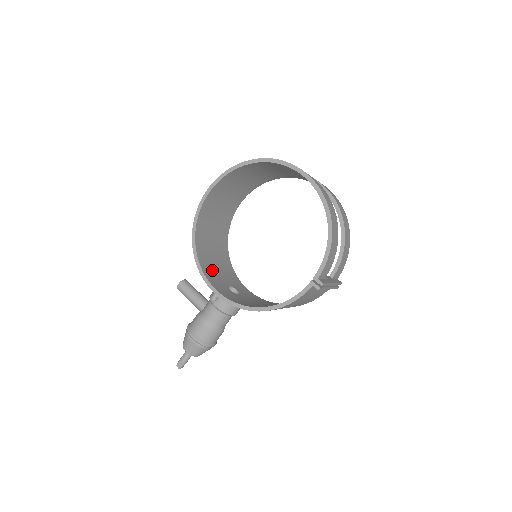
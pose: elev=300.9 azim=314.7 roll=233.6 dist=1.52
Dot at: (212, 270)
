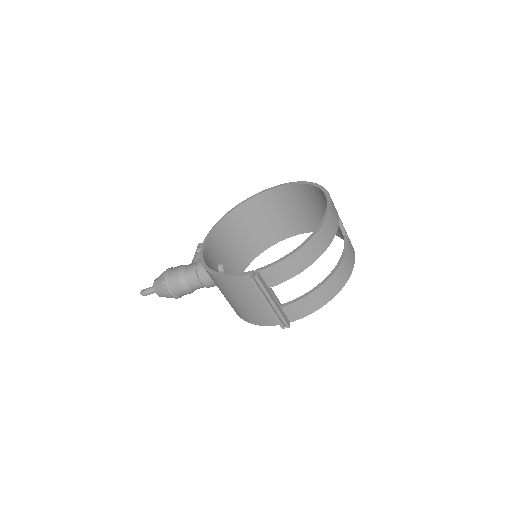
Dot at: (222, 242)
